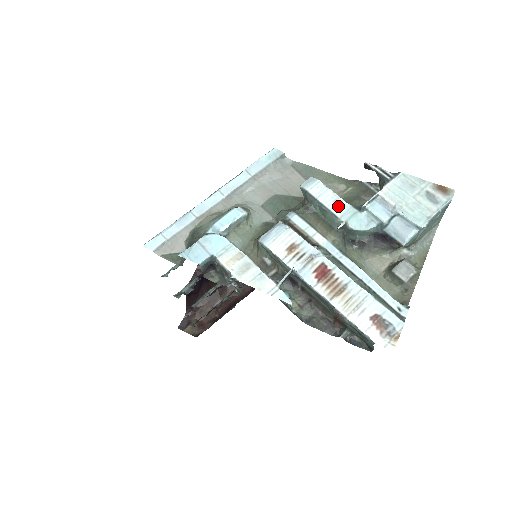
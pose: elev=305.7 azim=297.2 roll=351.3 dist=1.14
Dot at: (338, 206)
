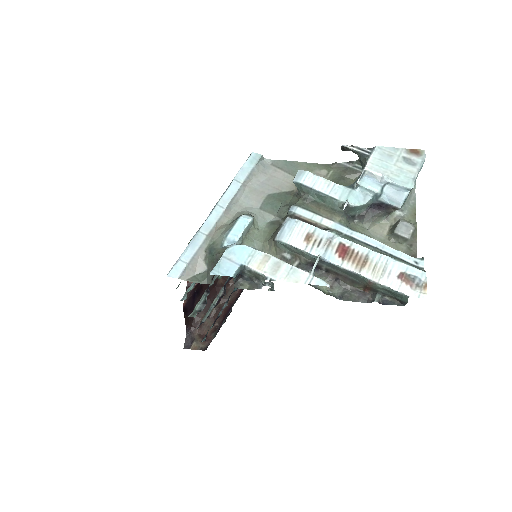
Dot at: (333, 190)
